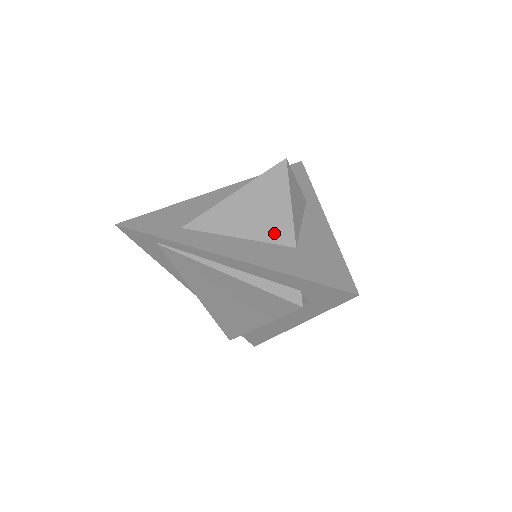
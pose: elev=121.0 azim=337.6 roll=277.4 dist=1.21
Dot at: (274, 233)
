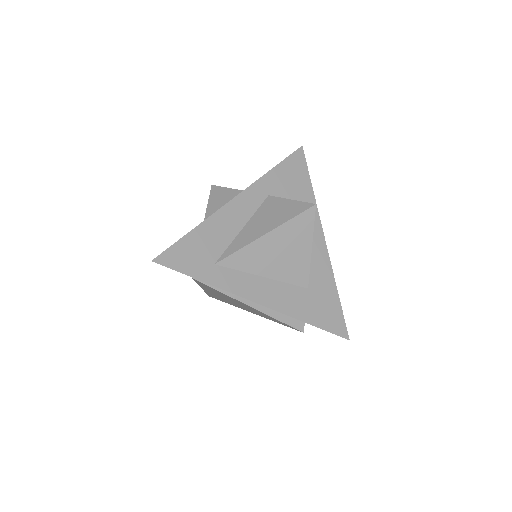
Dot at: (294, 275)
